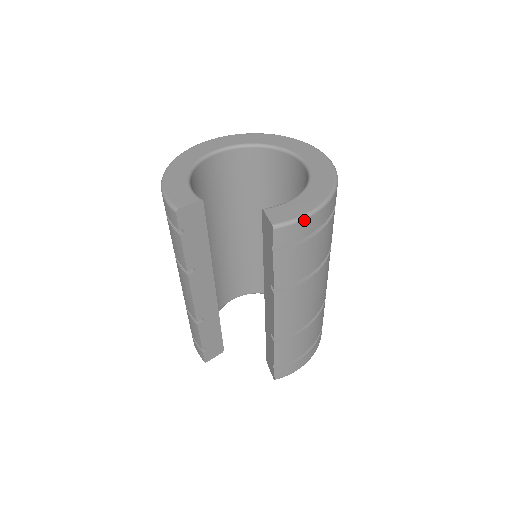
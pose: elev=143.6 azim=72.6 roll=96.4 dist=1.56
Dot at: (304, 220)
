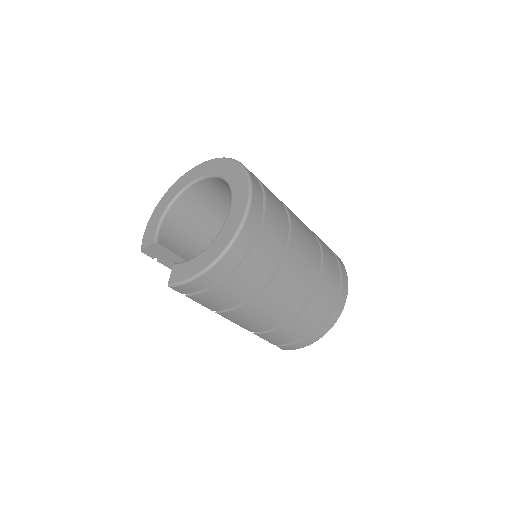
Dot at: (189, 283)
